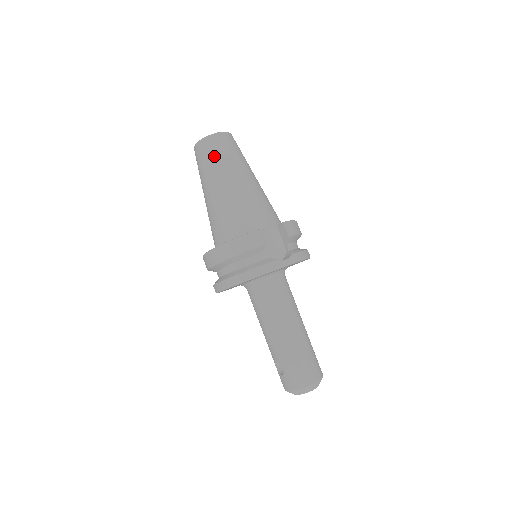
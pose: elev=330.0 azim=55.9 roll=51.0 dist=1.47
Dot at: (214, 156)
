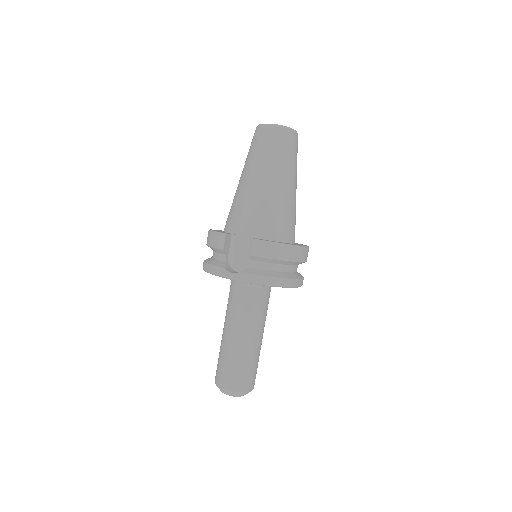
Dot at: (252, 147)
